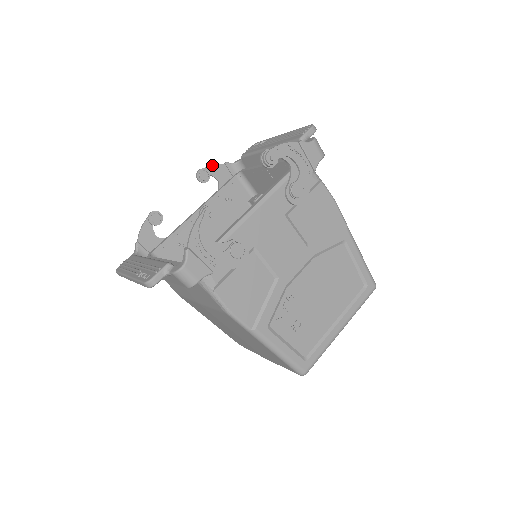
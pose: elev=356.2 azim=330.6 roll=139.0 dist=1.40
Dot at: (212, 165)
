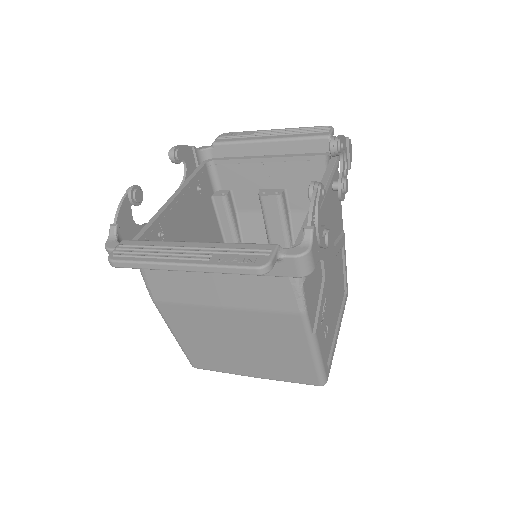
Dot at: (183, 145)
